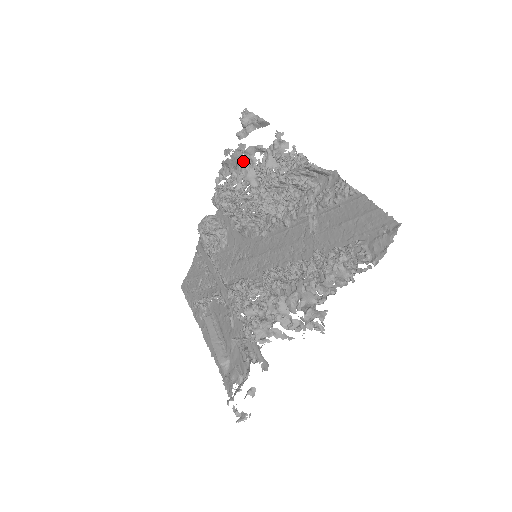
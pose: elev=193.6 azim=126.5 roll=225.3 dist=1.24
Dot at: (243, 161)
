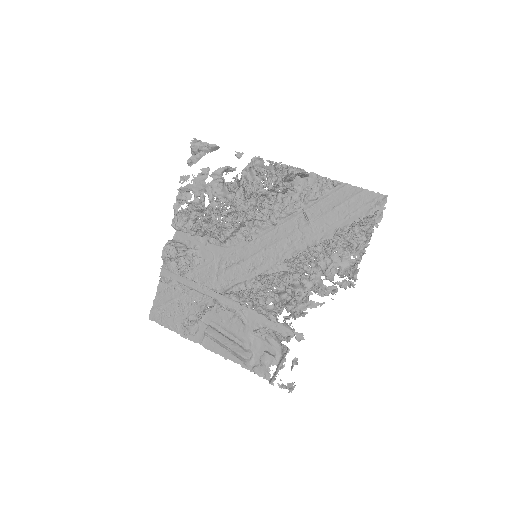
Dot at: (214, 182)
